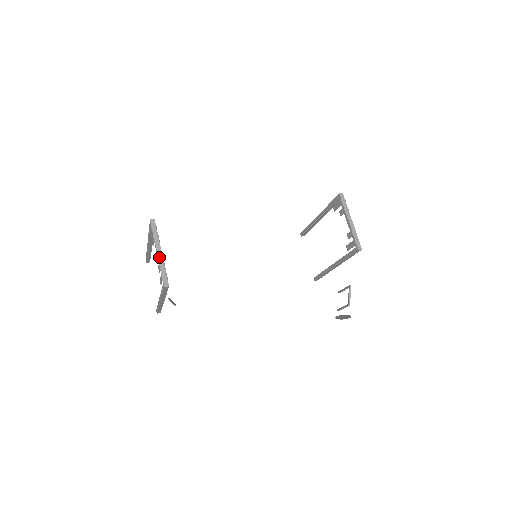
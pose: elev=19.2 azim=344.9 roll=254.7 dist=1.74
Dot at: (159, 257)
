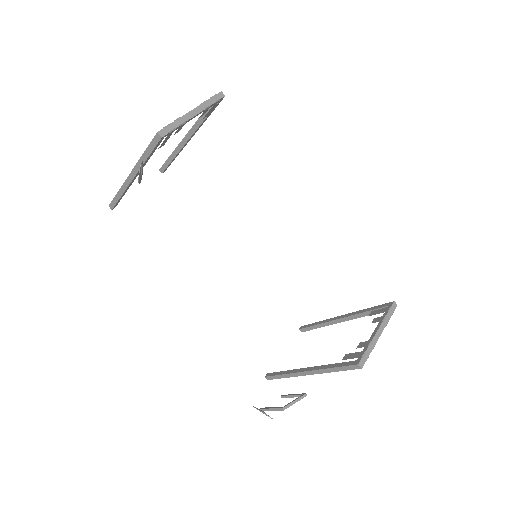
Dot at: (188, 114)
